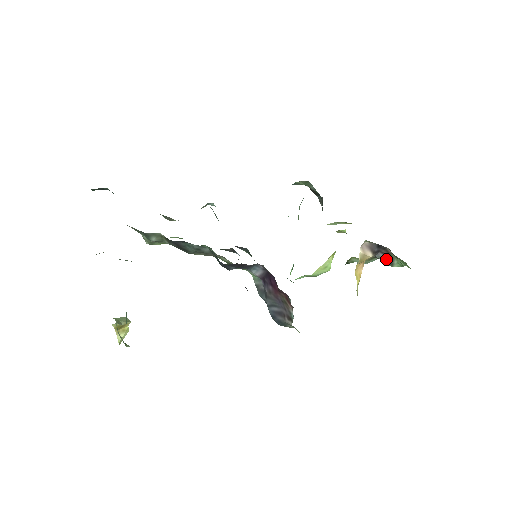
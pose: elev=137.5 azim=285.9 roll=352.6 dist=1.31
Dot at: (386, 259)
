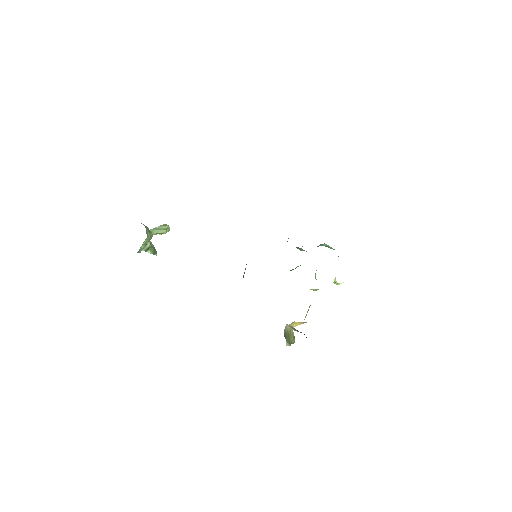
Dot at: occluded
